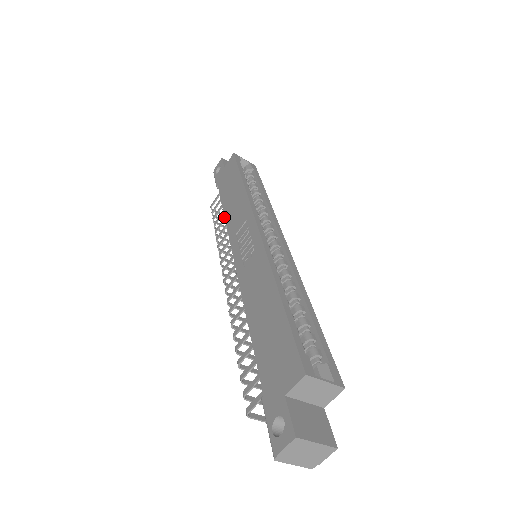
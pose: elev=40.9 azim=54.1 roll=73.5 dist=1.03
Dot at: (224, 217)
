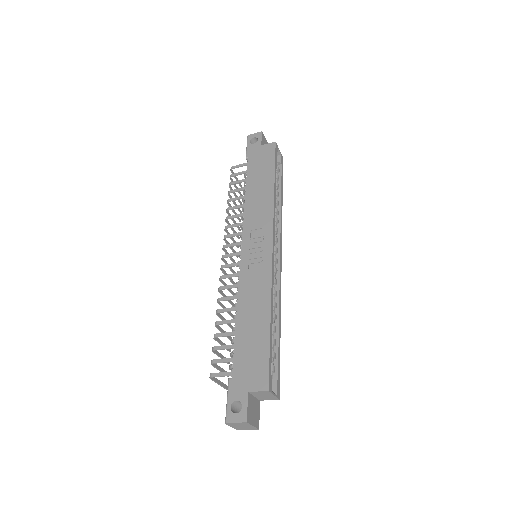
Dot at: (244, 199)
